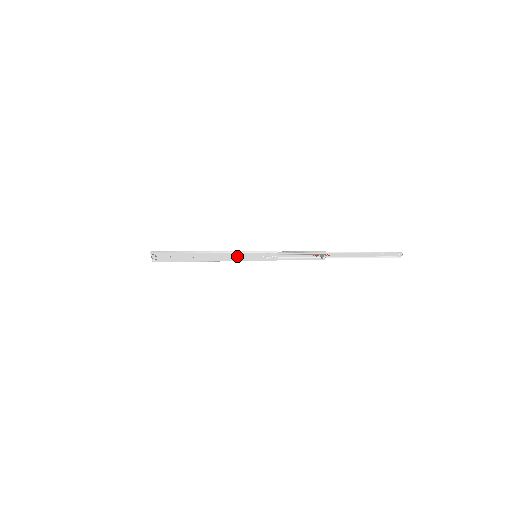
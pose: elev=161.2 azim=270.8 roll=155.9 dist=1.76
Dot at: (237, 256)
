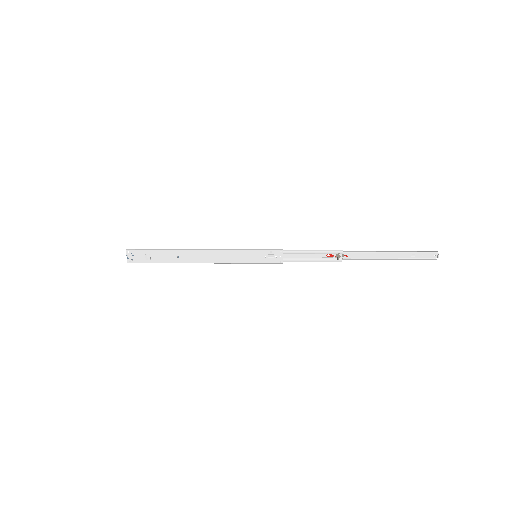
Dot at: (232, 255)
